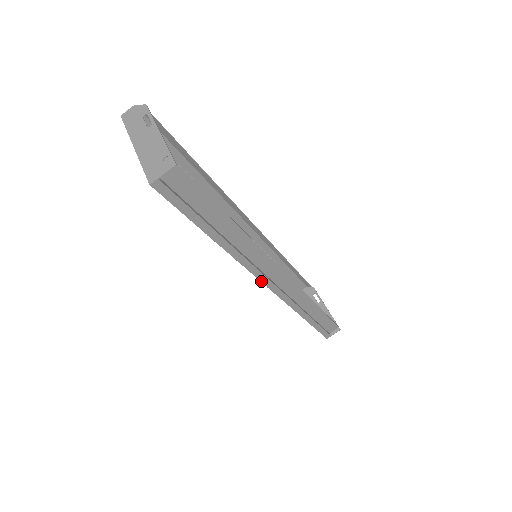
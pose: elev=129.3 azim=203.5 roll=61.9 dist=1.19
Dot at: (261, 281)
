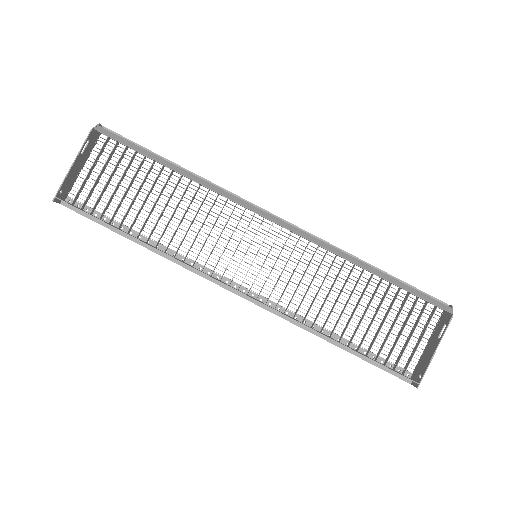
Dot at: (219, 285)
